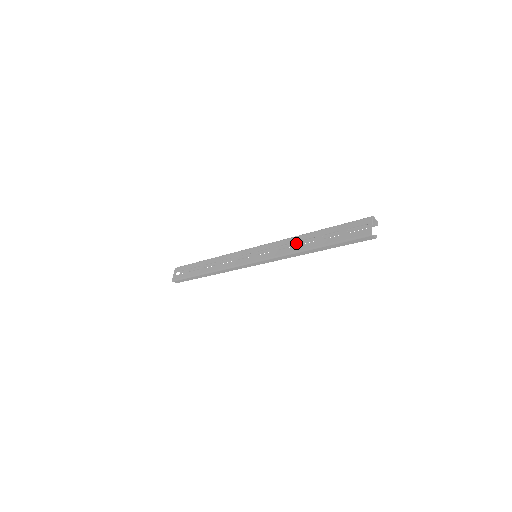
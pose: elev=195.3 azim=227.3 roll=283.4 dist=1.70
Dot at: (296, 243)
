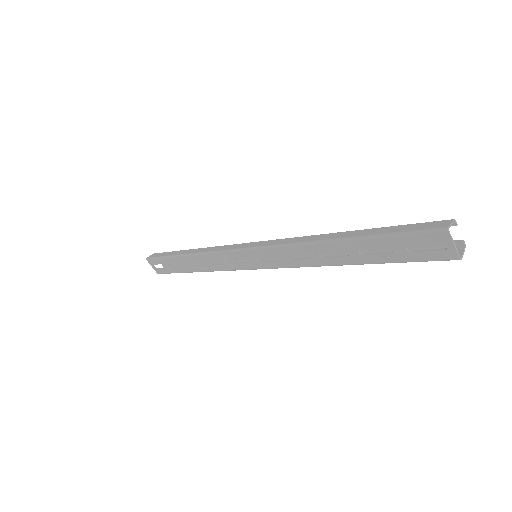
Dot at: (316, 255)
